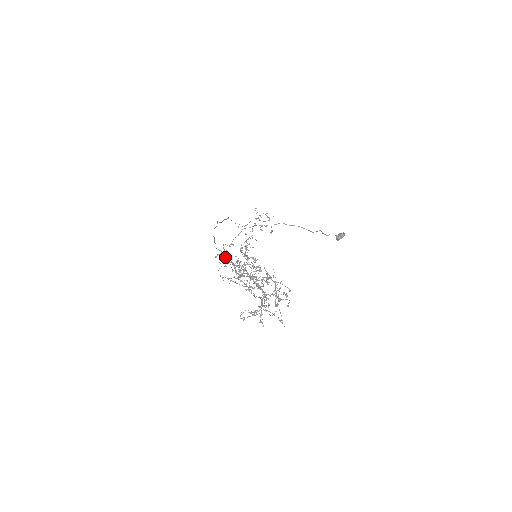
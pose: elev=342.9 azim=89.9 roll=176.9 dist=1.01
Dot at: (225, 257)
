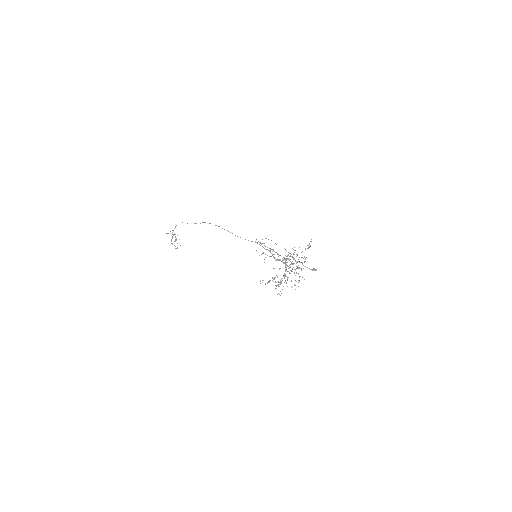
Dot at: occluded
